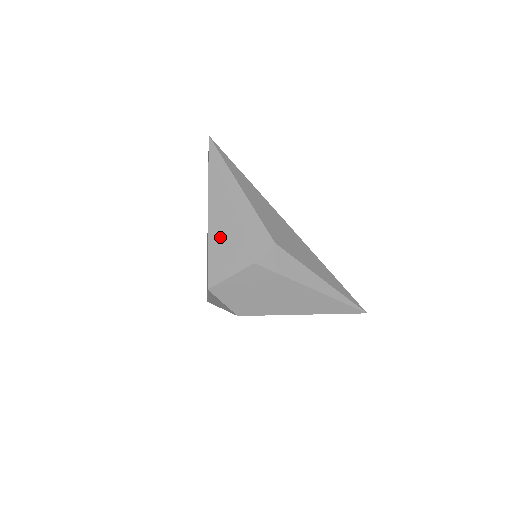
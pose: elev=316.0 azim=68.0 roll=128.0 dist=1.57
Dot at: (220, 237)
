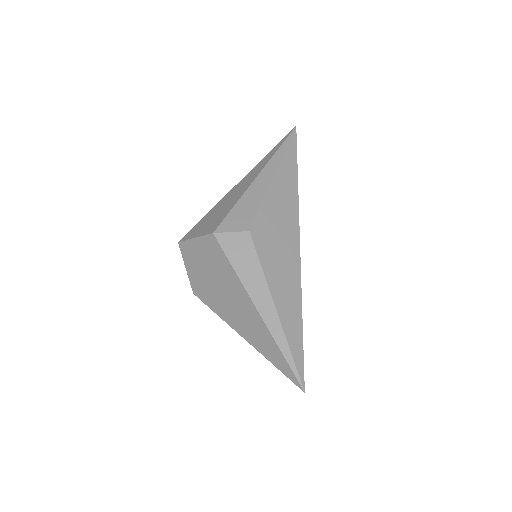
Dot at: (222, 205)
